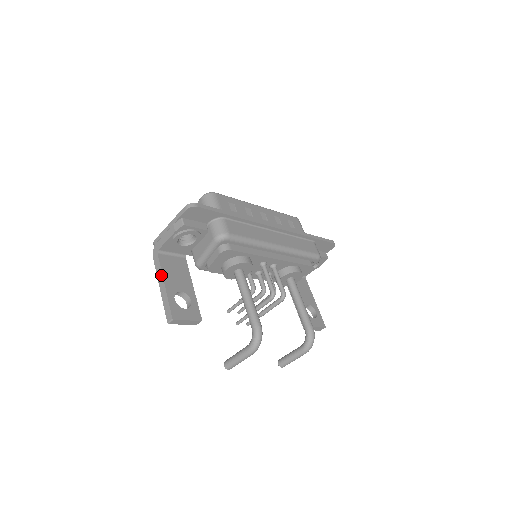
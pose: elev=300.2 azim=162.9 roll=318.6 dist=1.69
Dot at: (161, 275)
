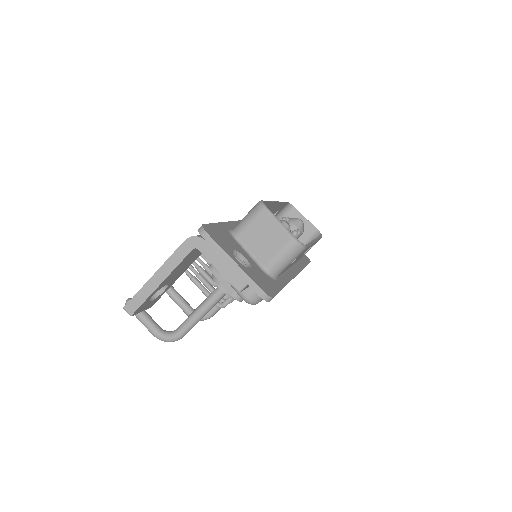
Dot at: (170, 271)
